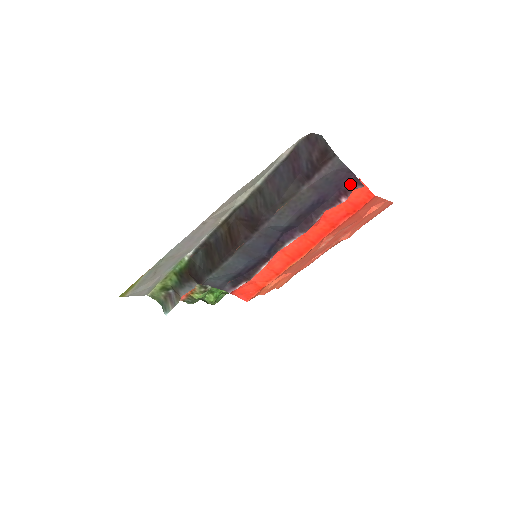
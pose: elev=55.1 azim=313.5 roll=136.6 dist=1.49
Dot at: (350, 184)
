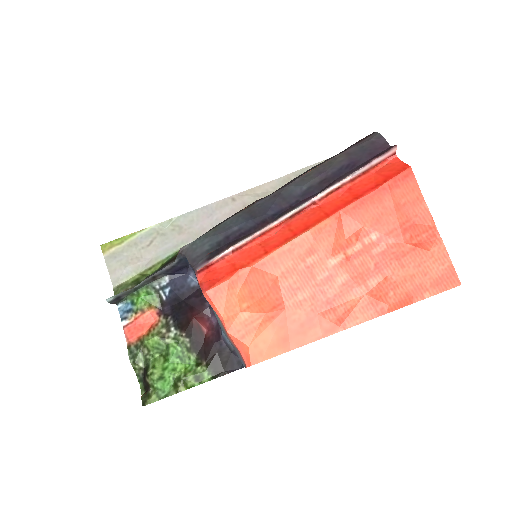
Dot at: (384, 151)
